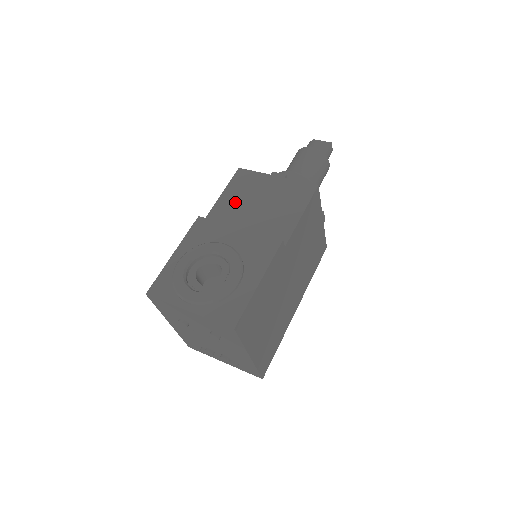
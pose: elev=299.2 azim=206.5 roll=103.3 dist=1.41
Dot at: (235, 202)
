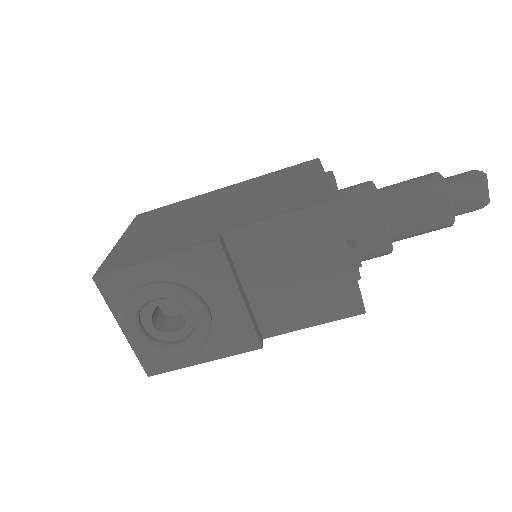
Dot at: (278, 245)
